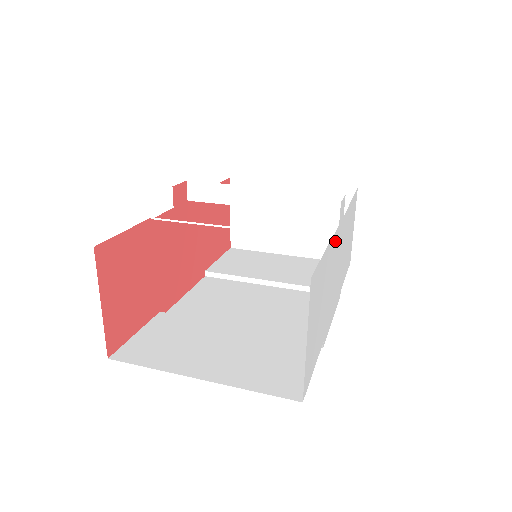
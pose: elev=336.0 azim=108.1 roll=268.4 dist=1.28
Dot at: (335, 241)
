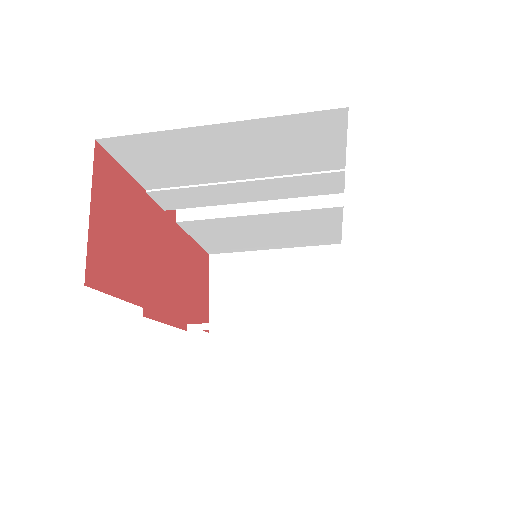
Dot at: occluded
